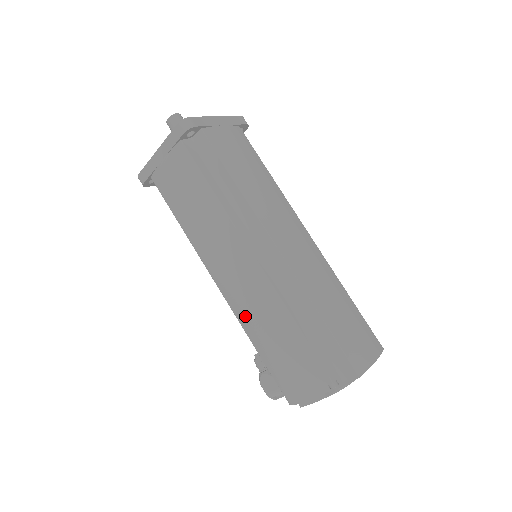
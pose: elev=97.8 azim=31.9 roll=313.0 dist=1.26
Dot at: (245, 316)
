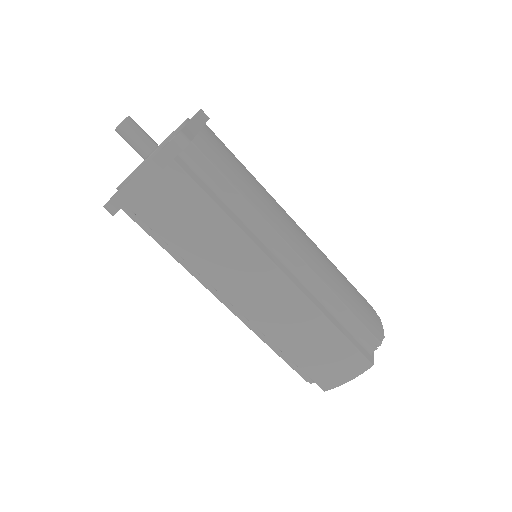
Dot at: occluded
